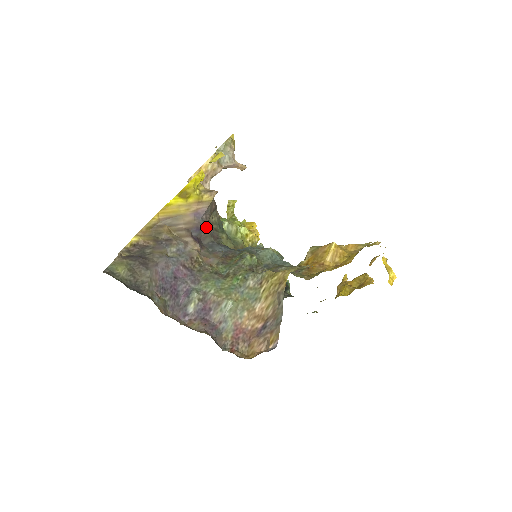
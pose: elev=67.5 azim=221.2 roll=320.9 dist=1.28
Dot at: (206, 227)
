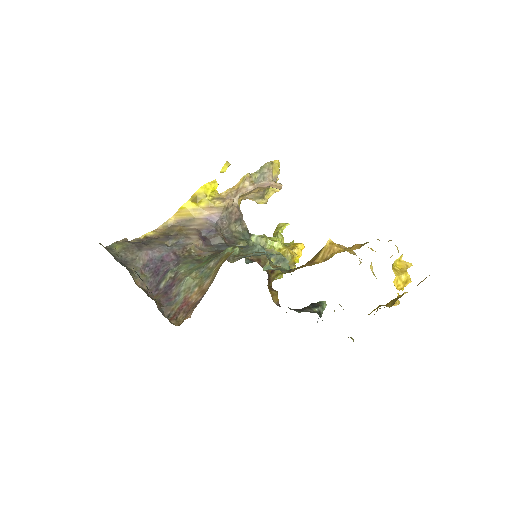
Dot at: (219, 231)
